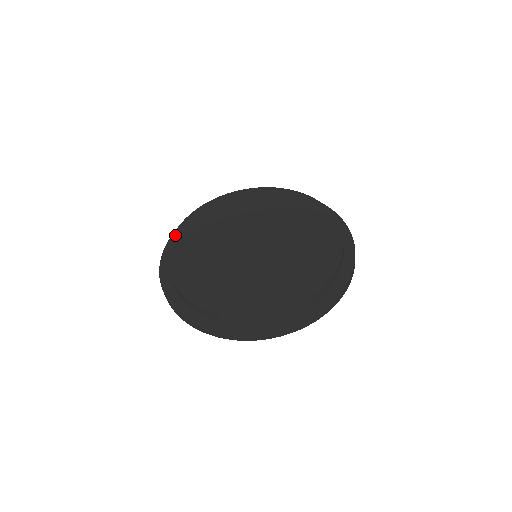
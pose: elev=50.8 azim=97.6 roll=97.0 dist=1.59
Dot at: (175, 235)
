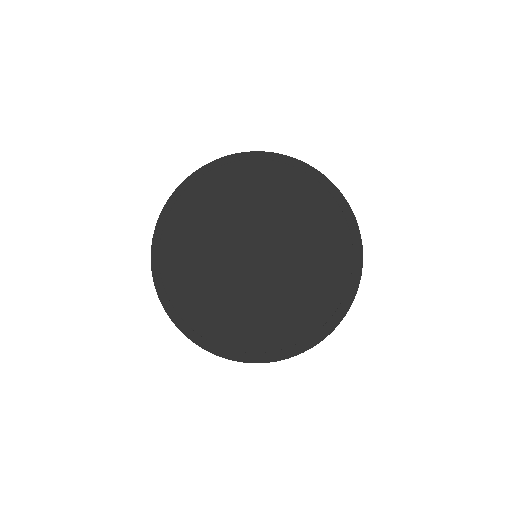
Dot at: (164, 233)
